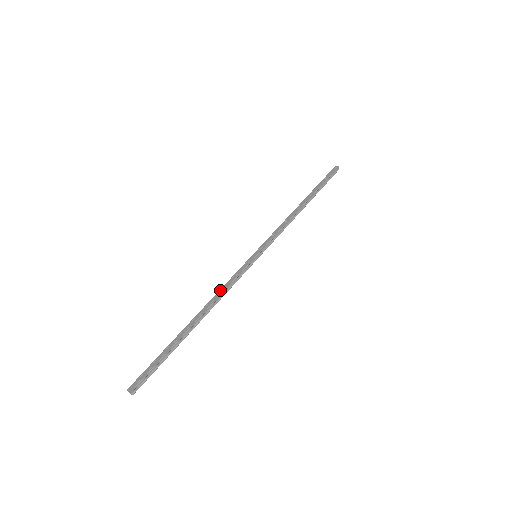
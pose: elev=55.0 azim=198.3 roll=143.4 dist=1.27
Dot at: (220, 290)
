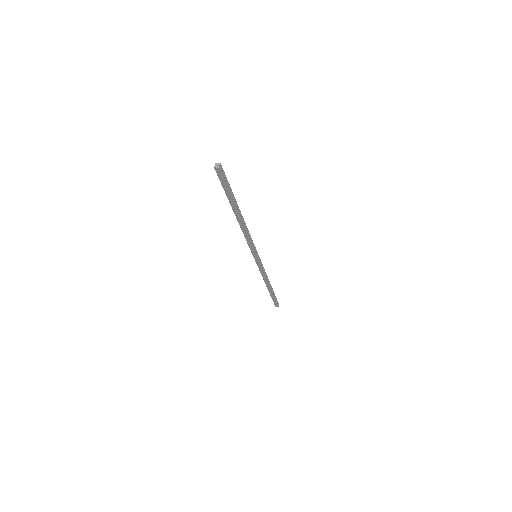
Dot at: occluded
